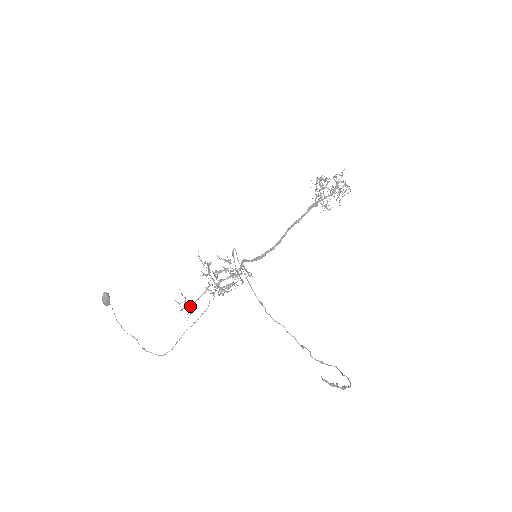
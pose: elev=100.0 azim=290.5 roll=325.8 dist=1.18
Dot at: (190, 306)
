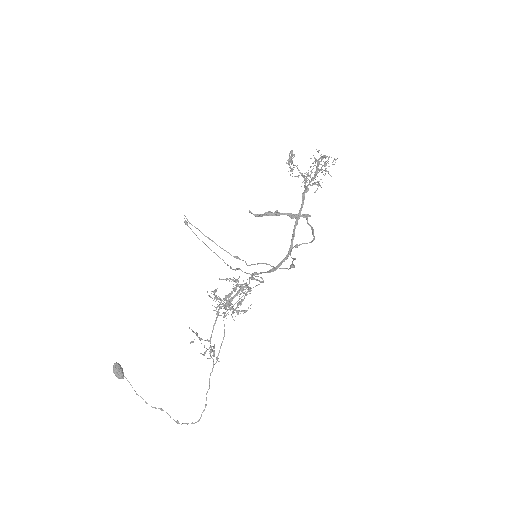
Dot at: occluded
